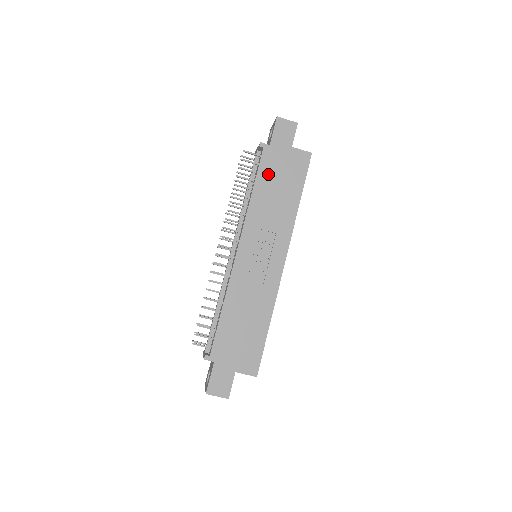
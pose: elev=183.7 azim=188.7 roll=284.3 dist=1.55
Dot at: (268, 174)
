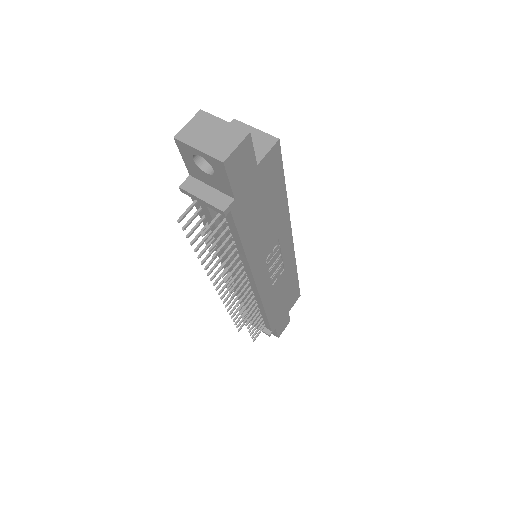
Dot at: (249, 220)
